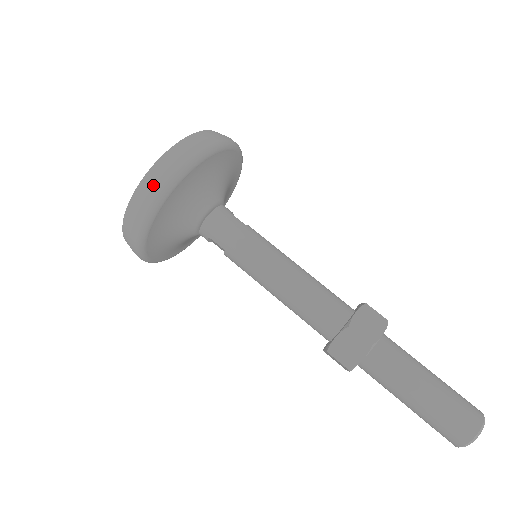
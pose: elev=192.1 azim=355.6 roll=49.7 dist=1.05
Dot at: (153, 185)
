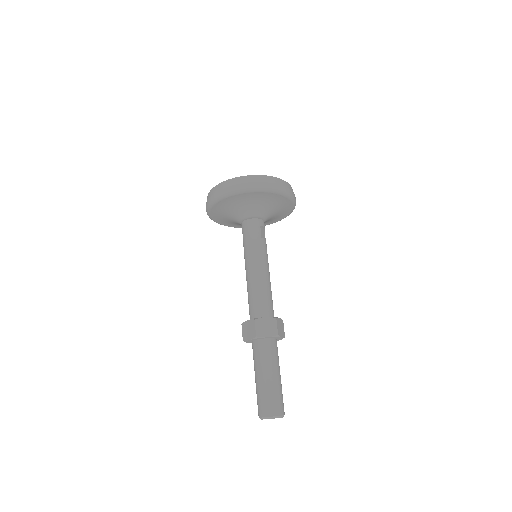
Dot at: (223, 188)
